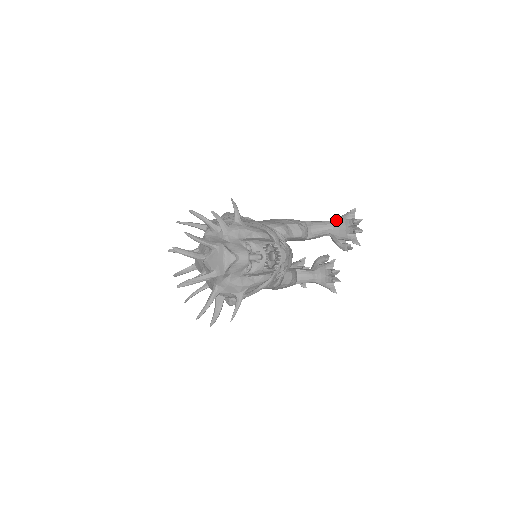
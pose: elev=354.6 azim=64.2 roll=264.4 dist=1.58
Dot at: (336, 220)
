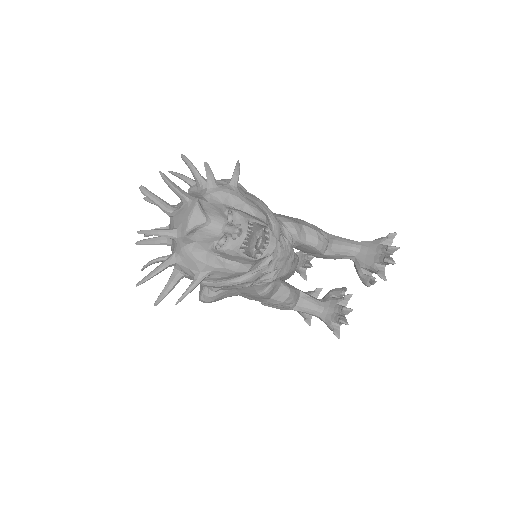
Dot at: (367, 242)
